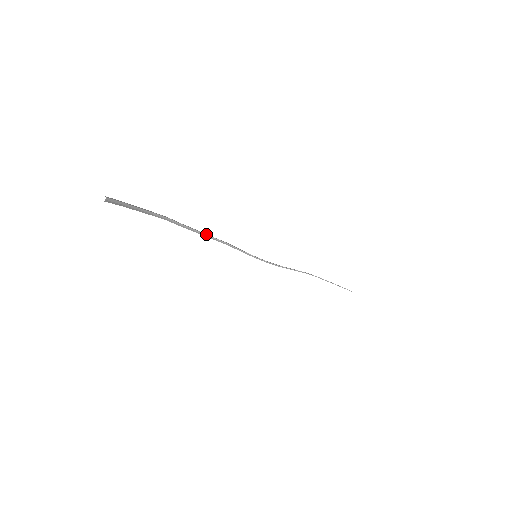
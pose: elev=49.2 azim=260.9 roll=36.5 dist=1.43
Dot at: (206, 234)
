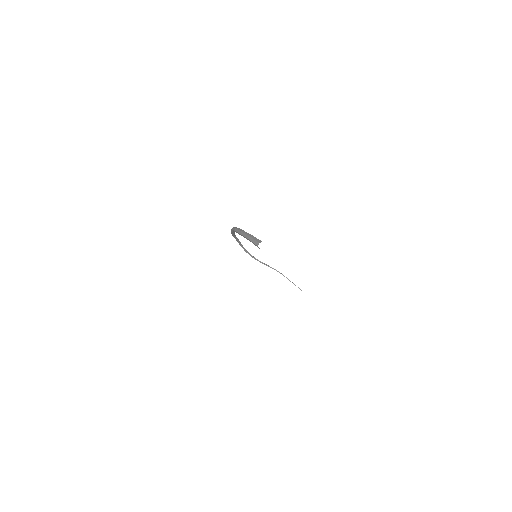
Dot at: occluded
